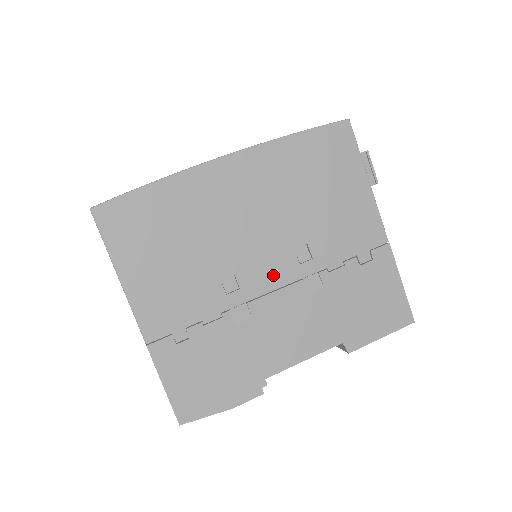
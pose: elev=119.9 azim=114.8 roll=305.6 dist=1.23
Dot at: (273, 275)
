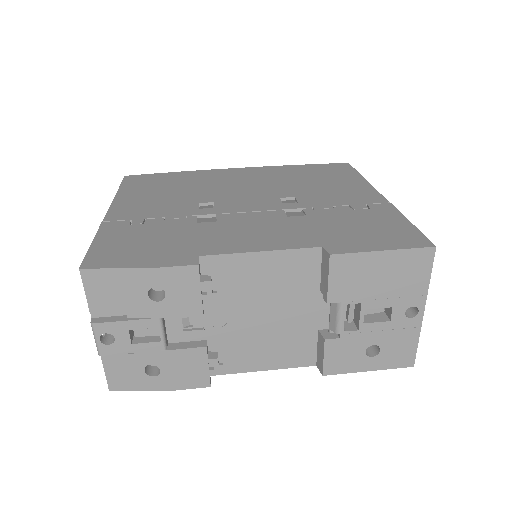
Dot at: (252, 206)
